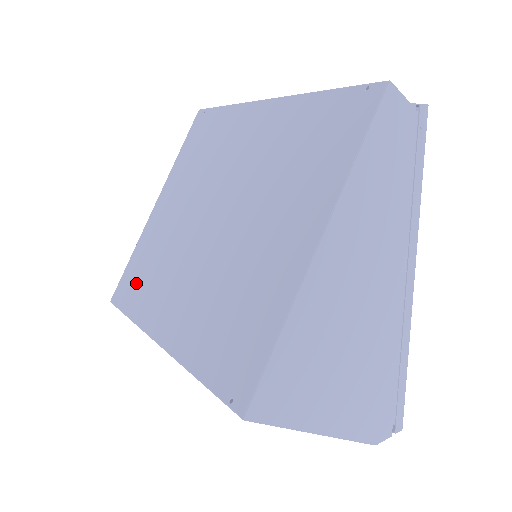
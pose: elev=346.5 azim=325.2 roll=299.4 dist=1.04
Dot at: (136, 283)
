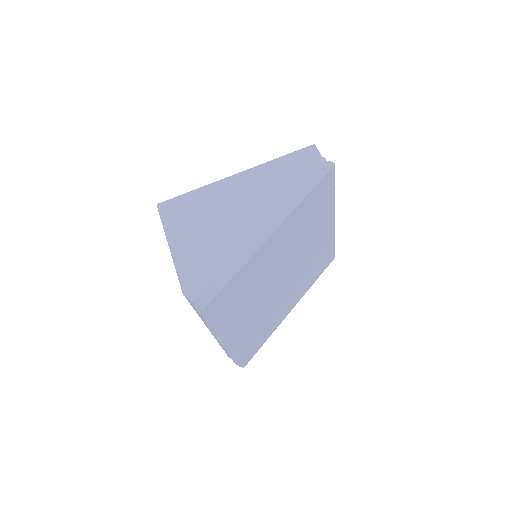
Dot at: occluded
